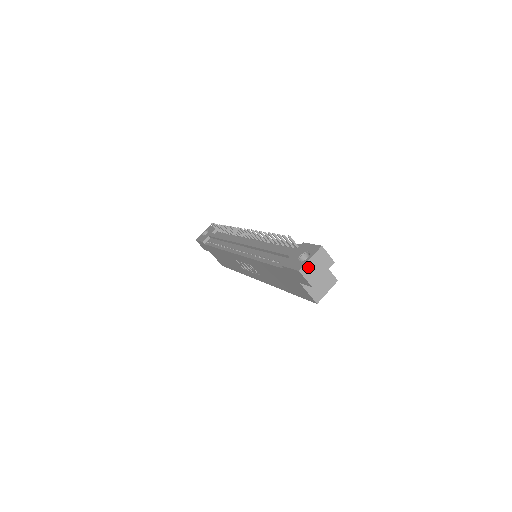
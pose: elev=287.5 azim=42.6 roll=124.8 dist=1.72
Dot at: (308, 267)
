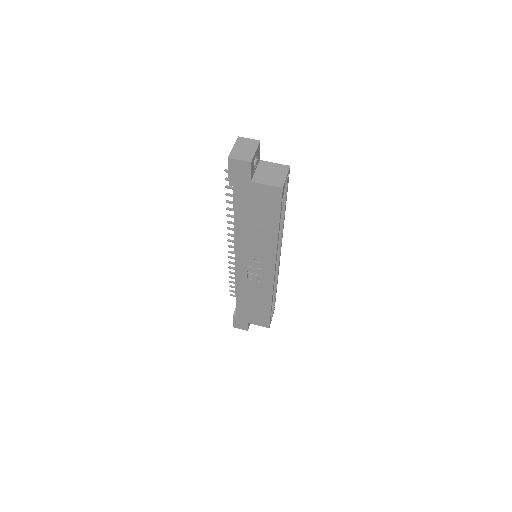
Dot at: (235, 153)
